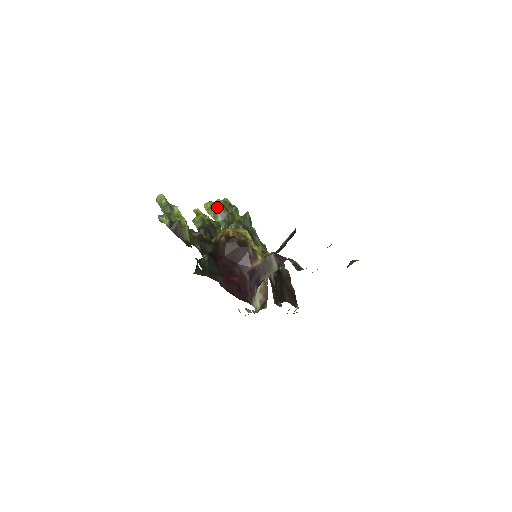
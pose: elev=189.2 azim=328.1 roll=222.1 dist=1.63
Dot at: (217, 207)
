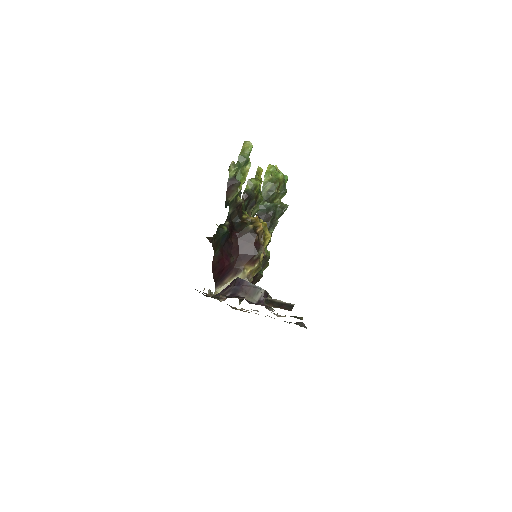
Dot at: (275, 179)
